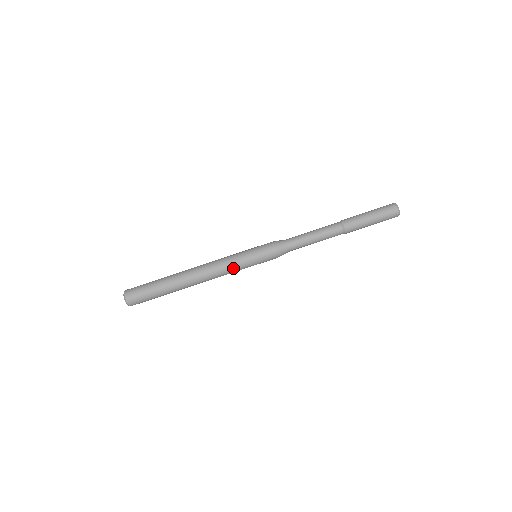
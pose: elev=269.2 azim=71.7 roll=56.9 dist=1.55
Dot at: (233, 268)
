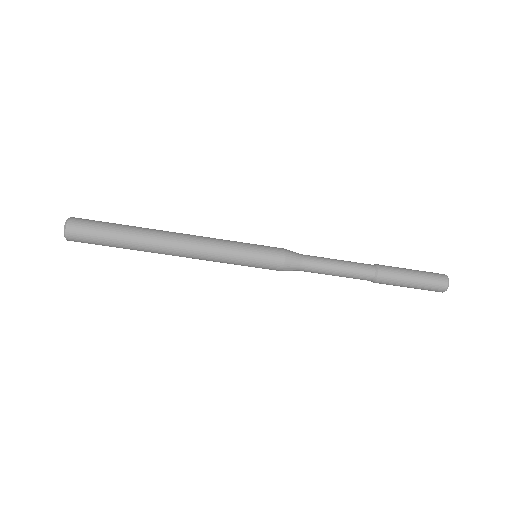
Dot at: occluded
